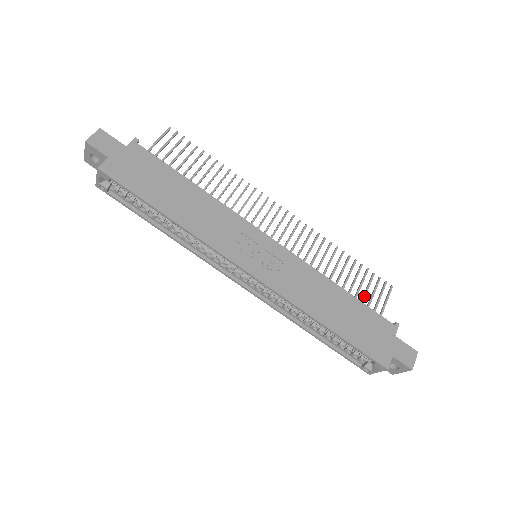
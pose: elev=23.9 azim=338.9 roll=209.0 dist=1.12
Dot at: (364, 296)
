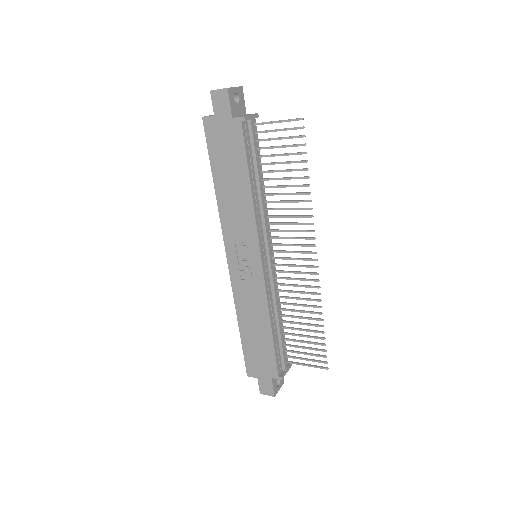
Dot at: (300, 347)
